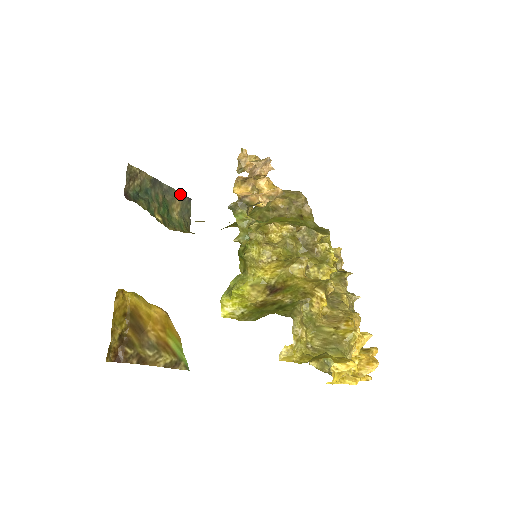
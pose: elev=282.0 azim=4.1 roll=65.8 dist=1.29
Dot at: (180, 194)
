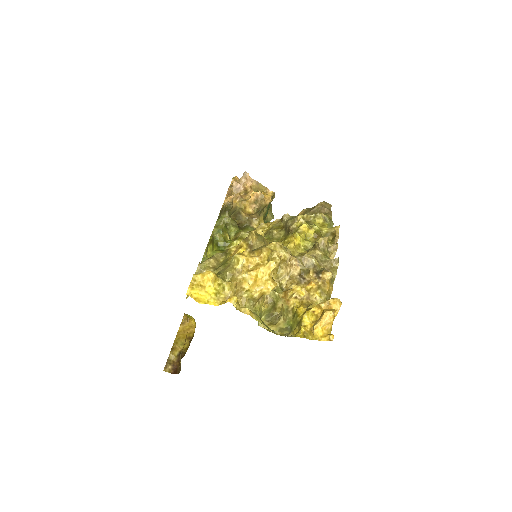
Dot at: occluded
